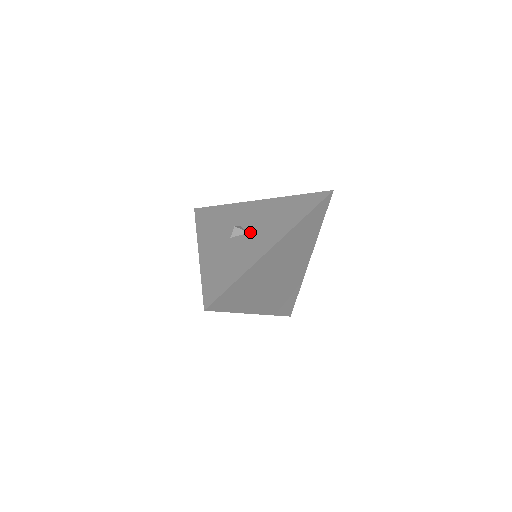
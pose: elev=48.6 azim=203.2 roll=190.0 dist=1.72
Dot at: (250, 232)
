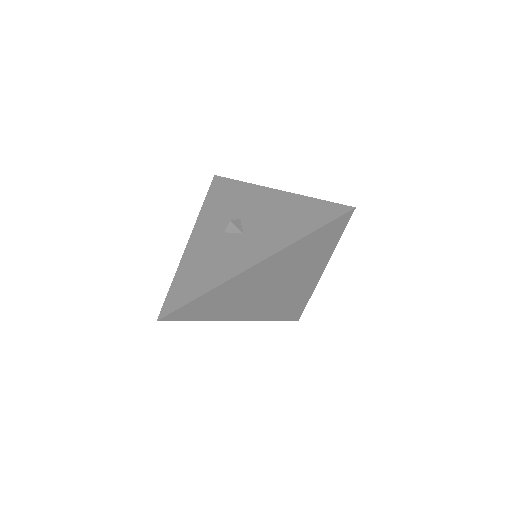
Dot at: (244, 233)
